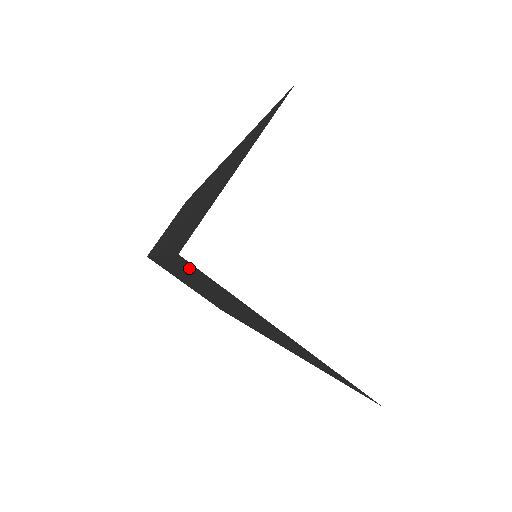
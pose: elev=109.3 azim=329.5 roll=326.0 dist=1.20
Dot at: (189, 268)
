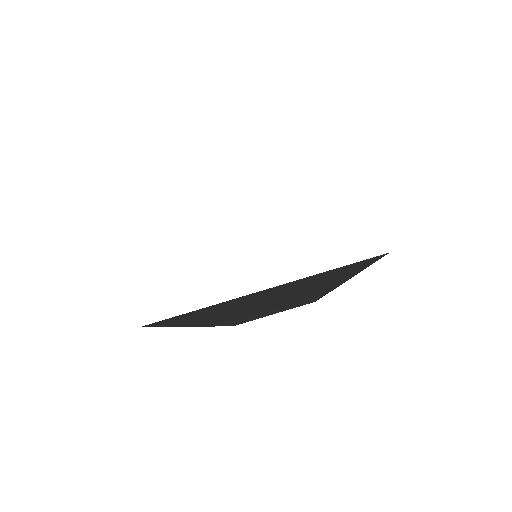
Dot at: (176, 322)
